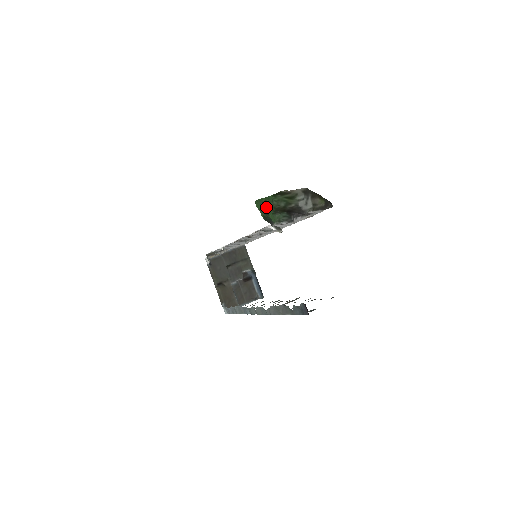
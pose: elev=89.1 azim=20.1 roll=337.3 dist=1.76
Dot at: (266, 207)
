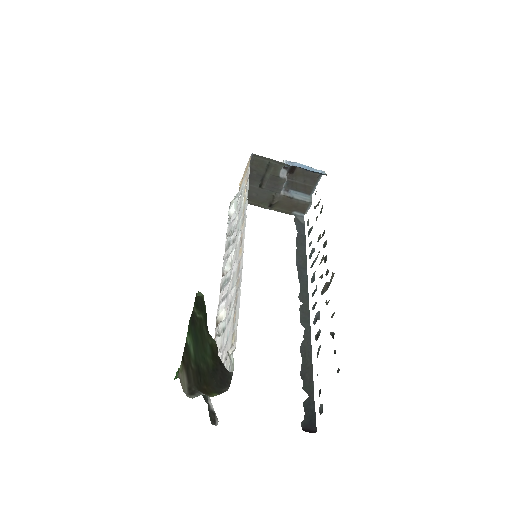
Dot at: occluded
